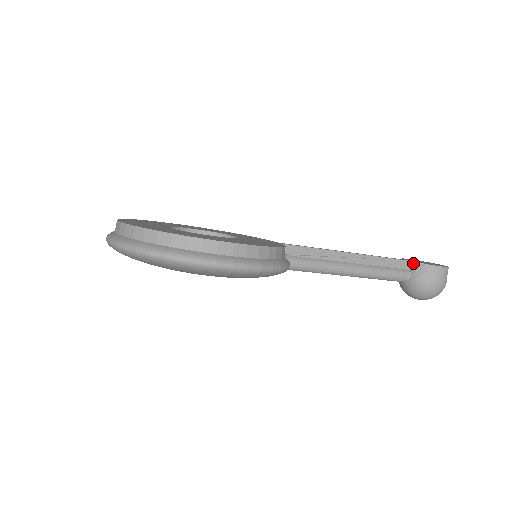
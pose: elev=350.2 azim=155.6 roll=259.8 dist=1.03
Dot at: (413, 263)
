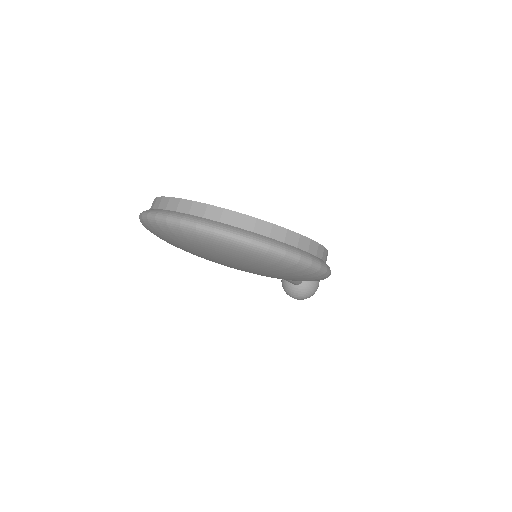
Dot at: occluded
